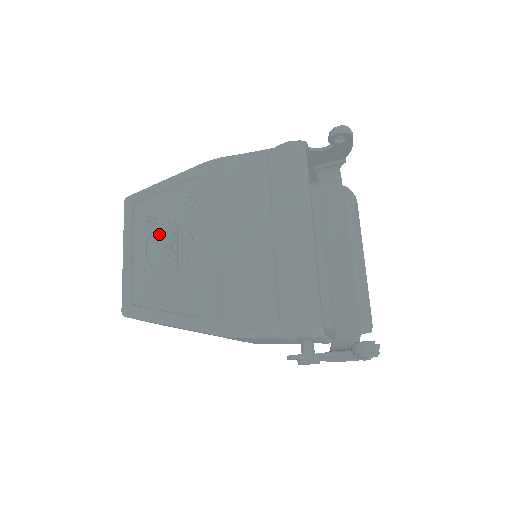
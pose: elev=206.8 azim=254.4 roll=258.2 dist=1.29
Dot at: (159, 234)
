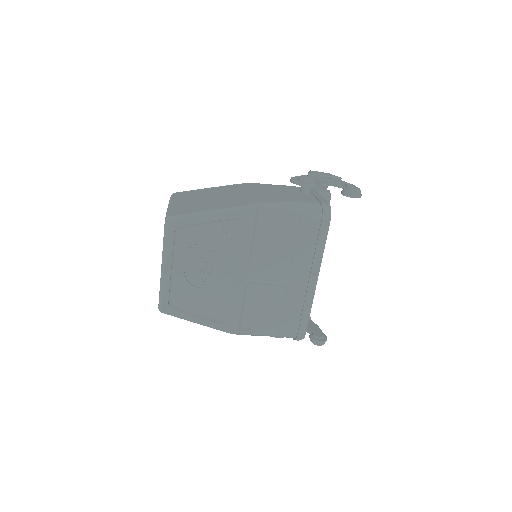
Dot at: (198, 259)
